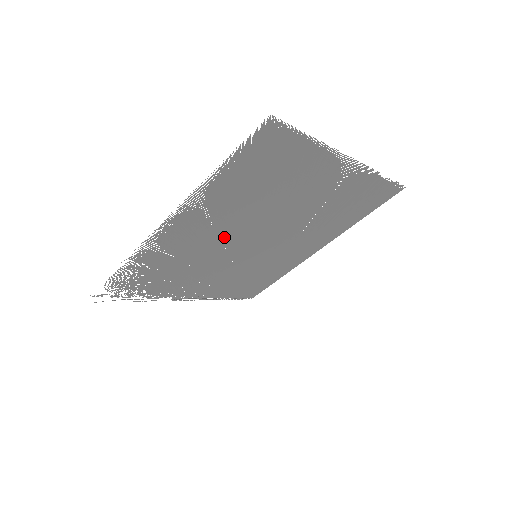
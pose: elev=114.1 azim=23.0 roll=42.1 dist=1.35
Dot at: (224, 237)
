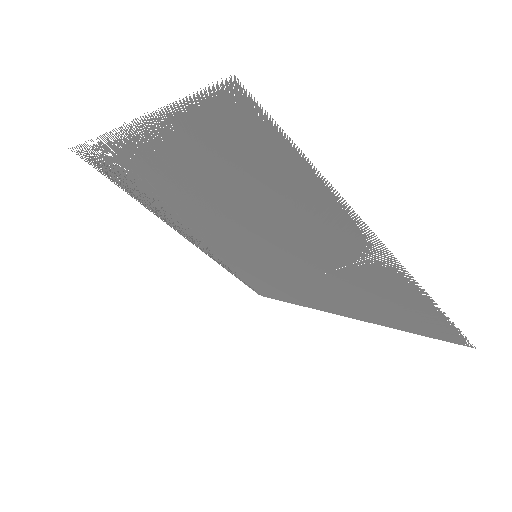
Dot at: (209, 202)
